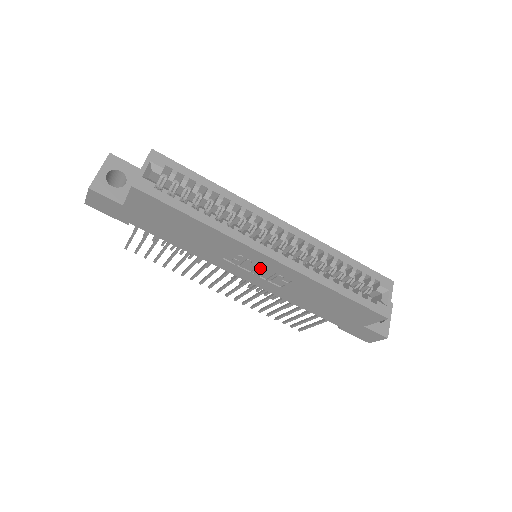
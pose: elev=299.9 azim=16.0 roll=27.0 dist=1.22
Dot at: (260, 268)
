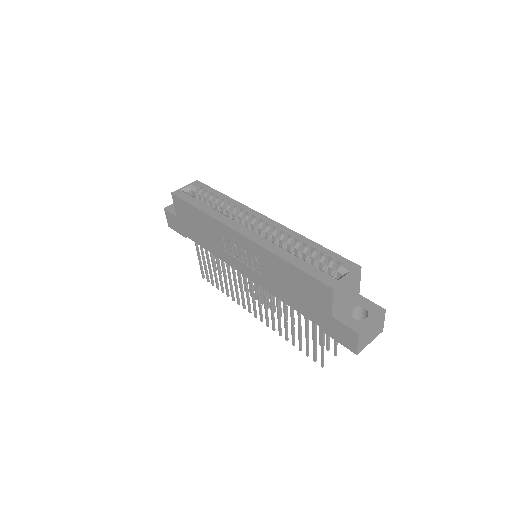
Dot at: (243, 253)
